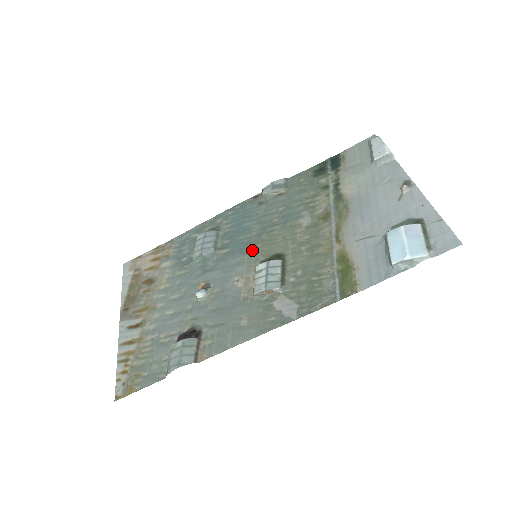
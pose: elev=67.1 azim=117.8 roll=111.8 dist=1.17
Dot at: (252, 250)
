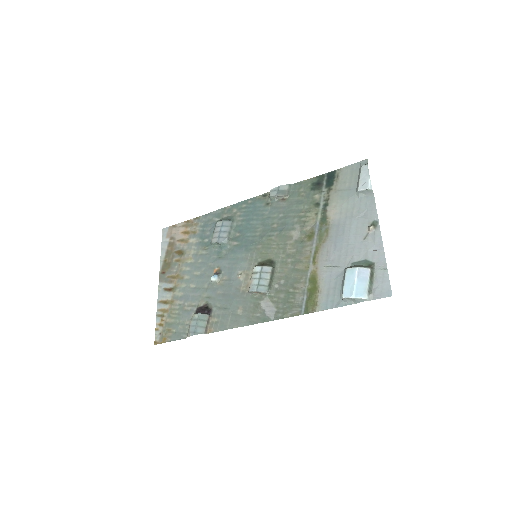
Dot at: (254, 250)
